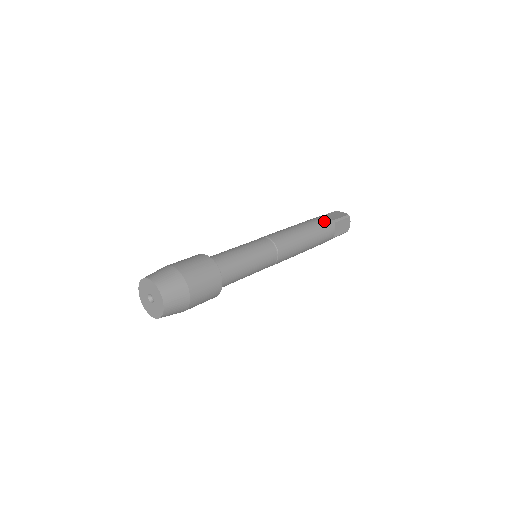
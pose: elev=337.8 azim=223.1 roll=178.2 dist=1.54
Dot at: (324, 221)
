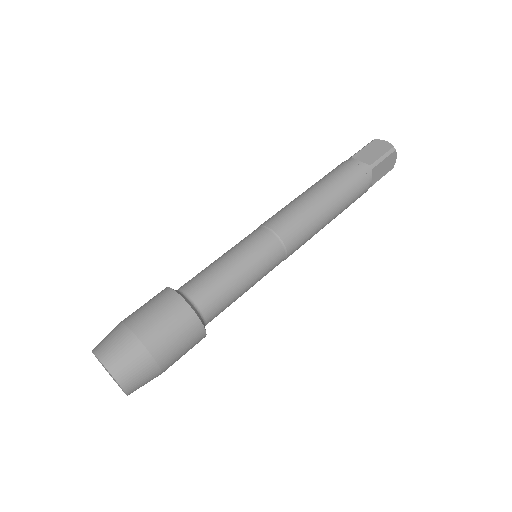
Dot at: (356, 172)
